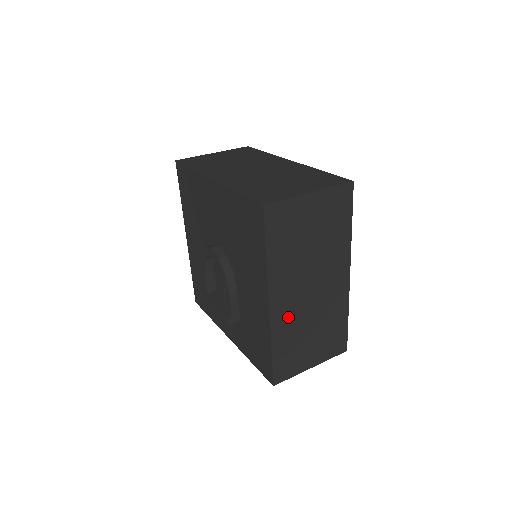
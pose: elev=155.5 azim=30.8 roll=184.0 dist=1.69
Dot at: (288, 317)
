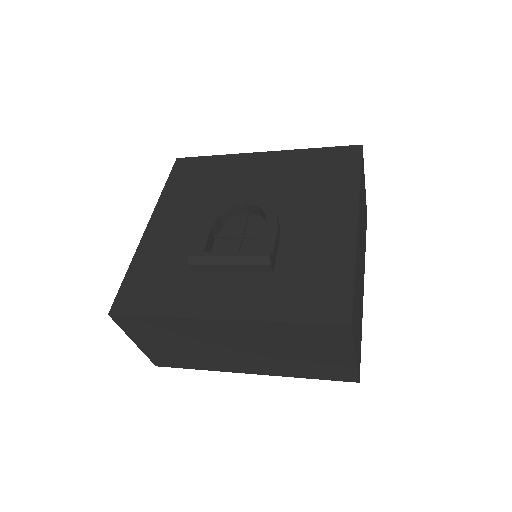
Dot at: (358, 257)
